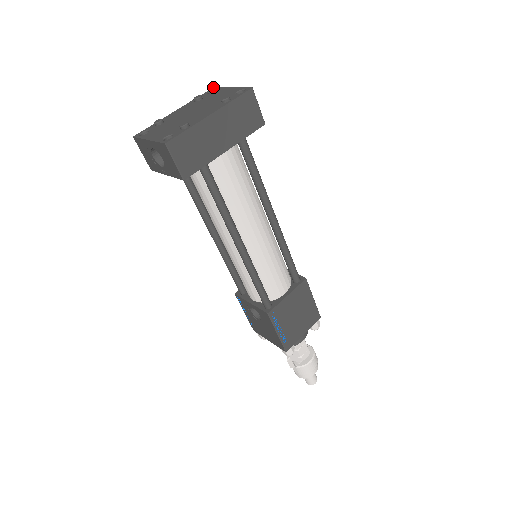
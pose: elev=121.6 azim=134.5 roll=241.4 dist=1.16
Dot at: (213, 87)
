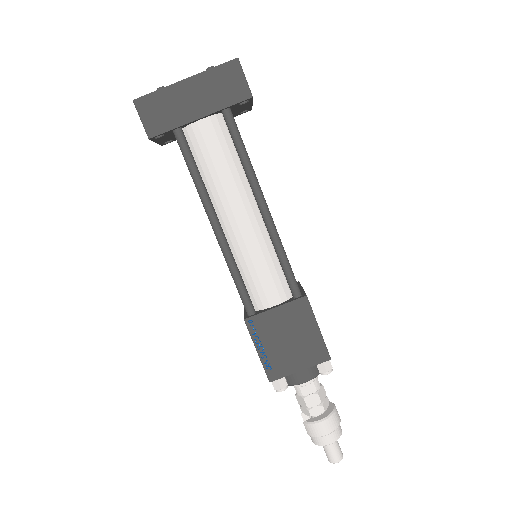
Dot at: occluded
